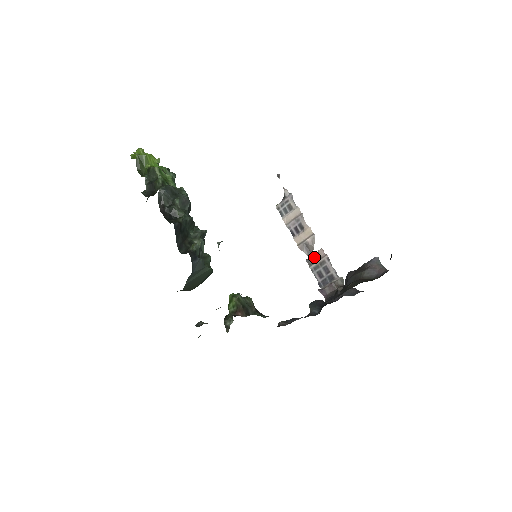
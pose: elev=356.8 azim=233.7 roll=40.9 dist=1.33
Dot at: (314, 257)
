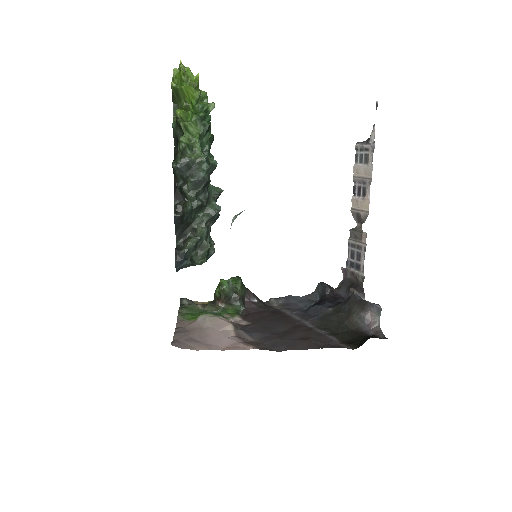
Dot at: (357, 234)
